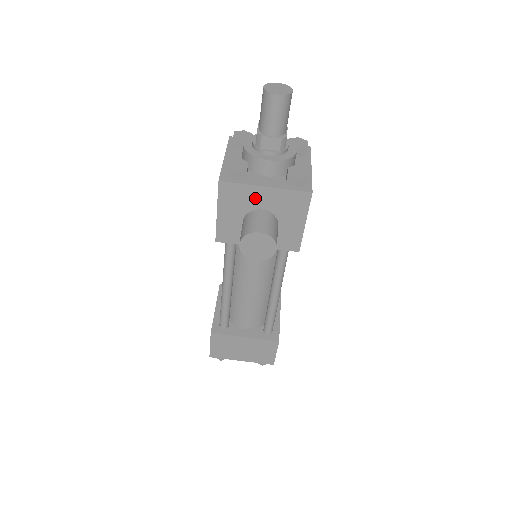
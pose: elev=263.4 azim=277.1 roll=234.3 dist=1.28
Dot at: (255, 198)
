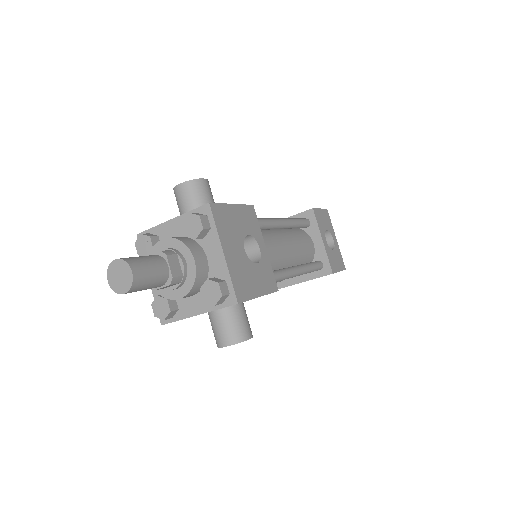
Dot at: occluded
